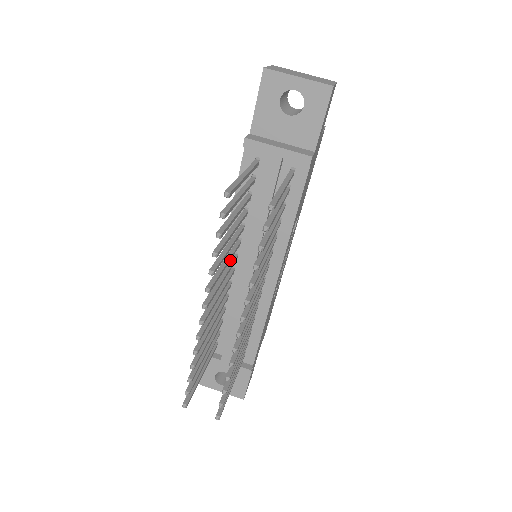
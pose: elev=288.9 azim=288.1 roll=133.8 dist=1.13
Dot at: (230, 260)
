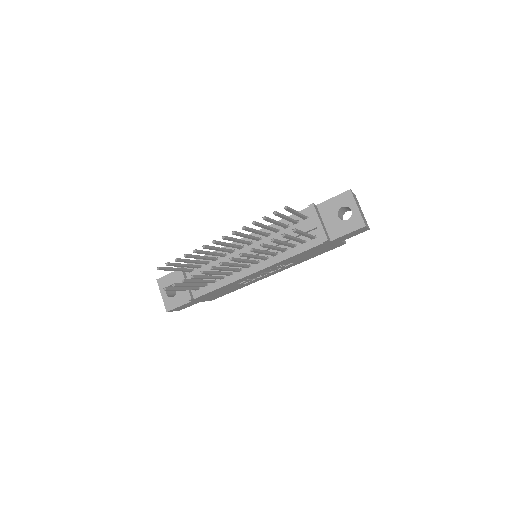
Dot at: (247, 241)
